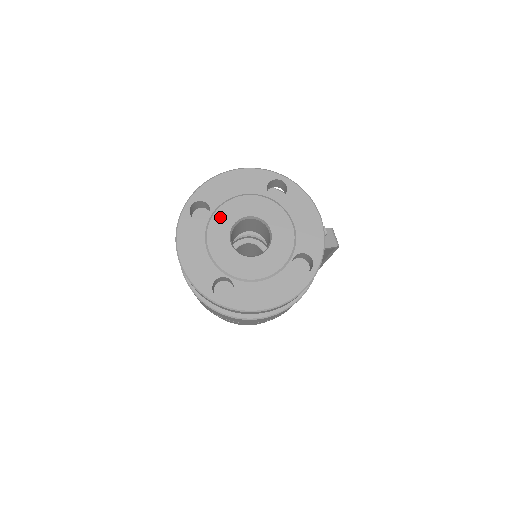
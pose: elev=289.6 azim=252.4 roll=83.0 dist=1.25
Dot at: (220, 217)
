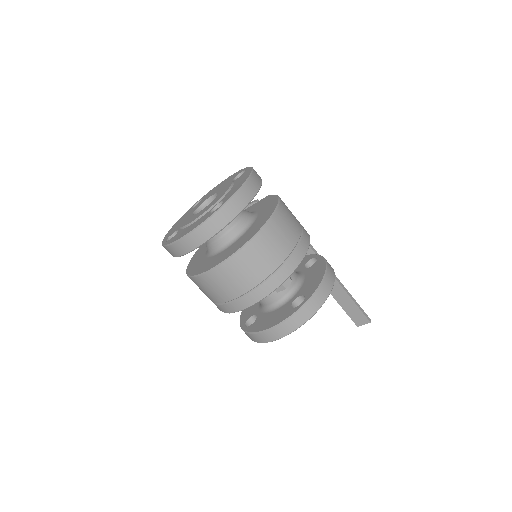
Dot at: (183, 223)
